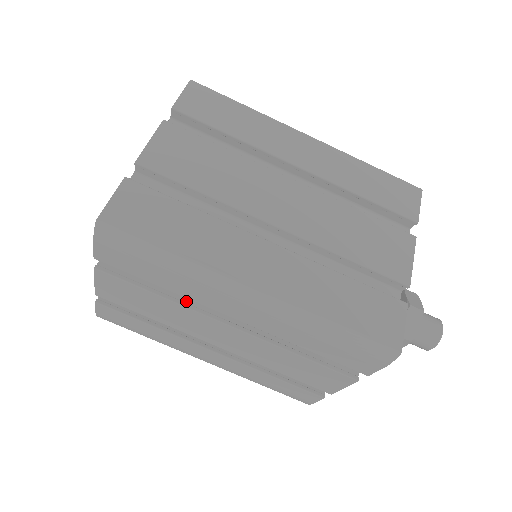
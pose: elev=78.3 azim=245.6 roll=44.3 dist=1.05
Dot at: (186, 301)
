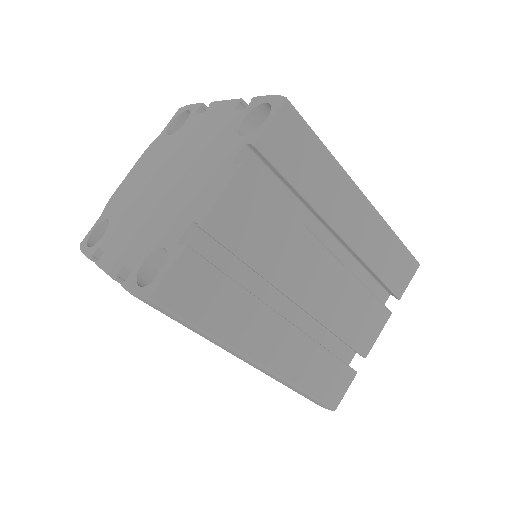
Dot at: occluded
